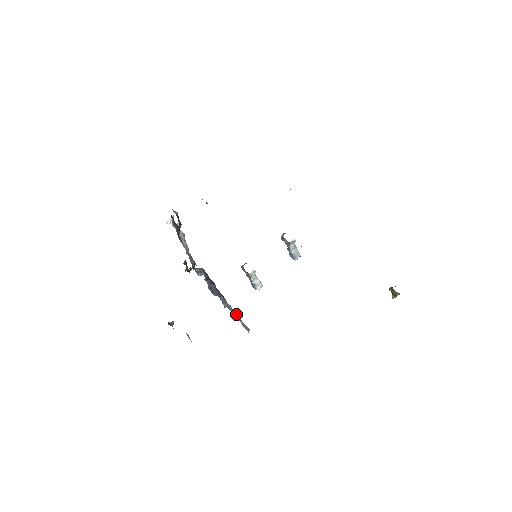
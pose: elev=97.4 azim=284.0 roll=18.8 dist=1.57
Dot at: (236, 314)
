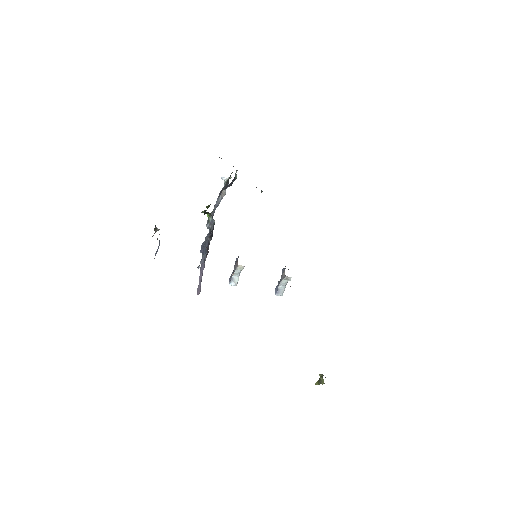
Dot at: (202, 275)
